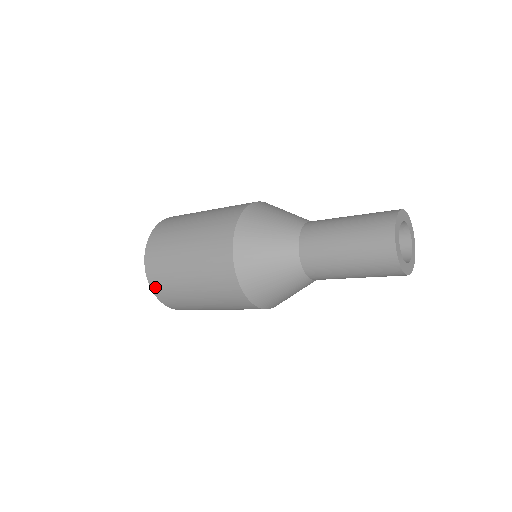
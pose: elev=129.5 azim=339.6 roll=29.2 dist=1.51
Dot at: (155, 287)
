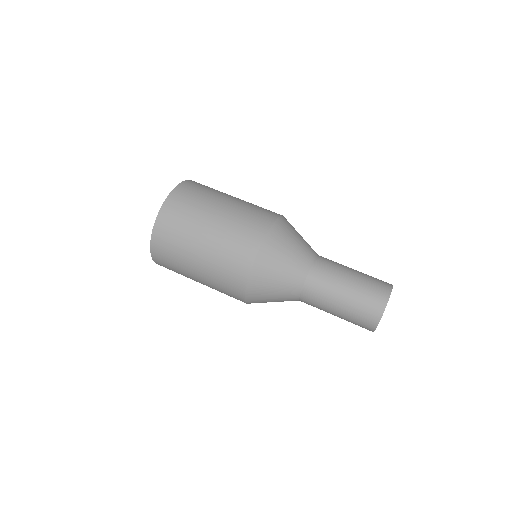
Dot at: (156, 254)
